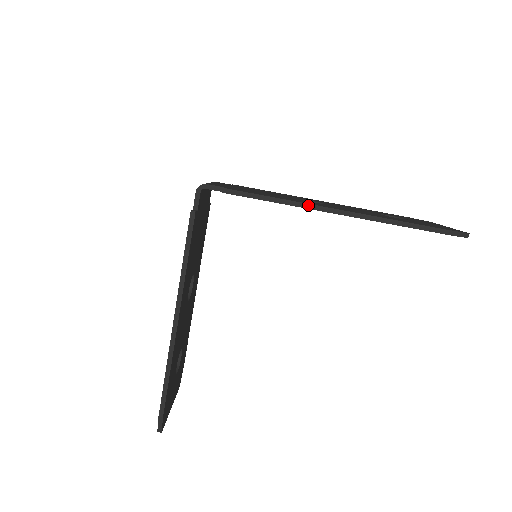
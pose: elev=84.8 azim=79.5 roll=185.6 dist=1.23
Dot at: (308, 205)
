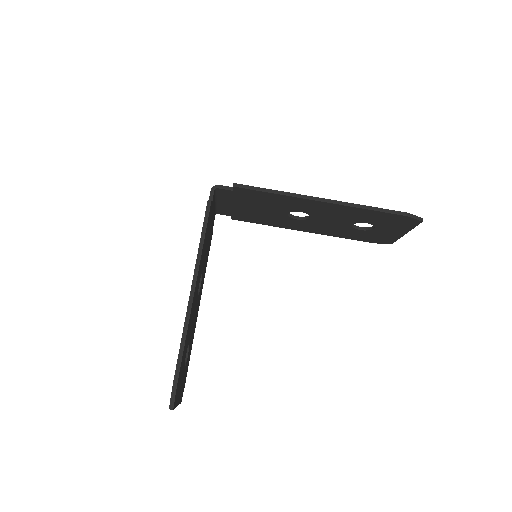
Dot at: (299, 195)
